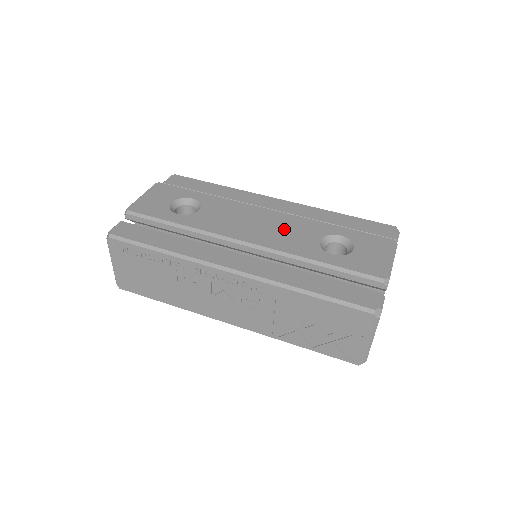
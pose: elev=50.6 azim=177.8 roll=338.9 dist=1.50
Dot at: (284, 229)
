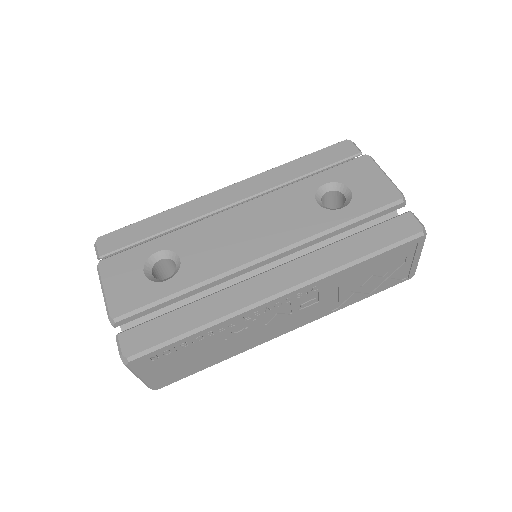
Dot at: (276, 216)
